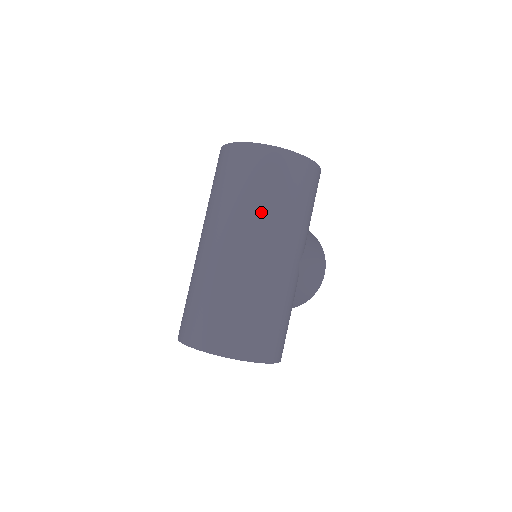
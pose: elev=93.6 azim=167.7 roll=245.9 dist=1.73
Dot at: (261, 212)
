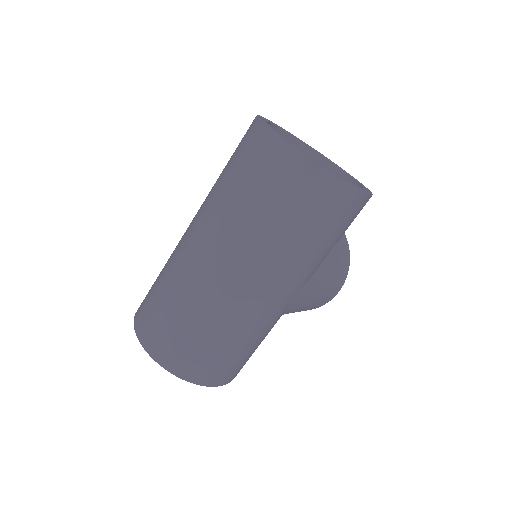
Dot at: (259, 235)
